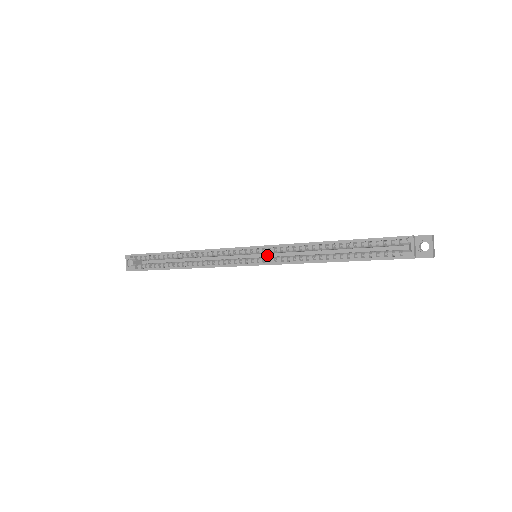
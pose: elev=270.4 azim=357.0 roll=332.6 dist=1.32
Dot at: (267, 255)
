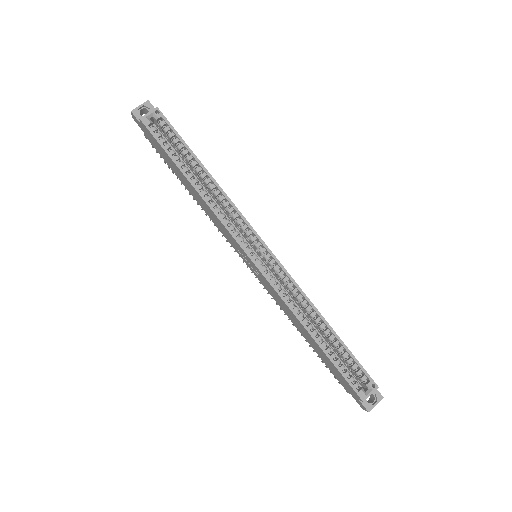
Dot at: occluded
